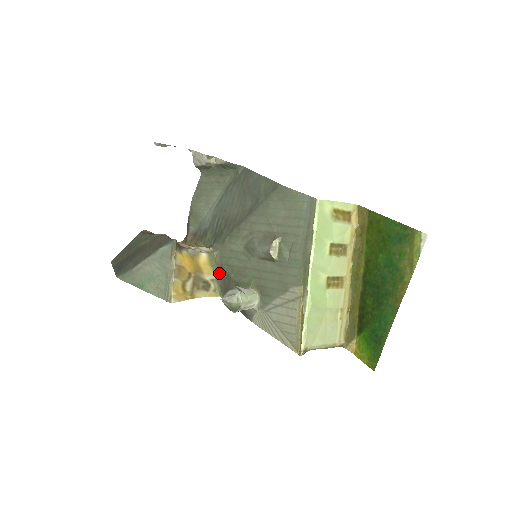
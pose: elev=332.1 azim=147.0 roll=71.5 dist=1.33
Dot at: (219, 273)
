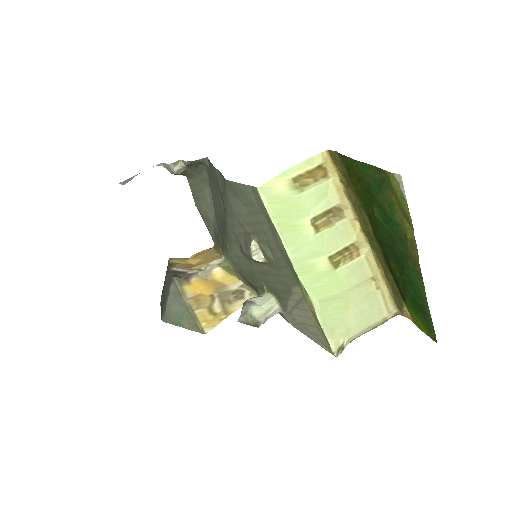
Dot at: (242, 278)
